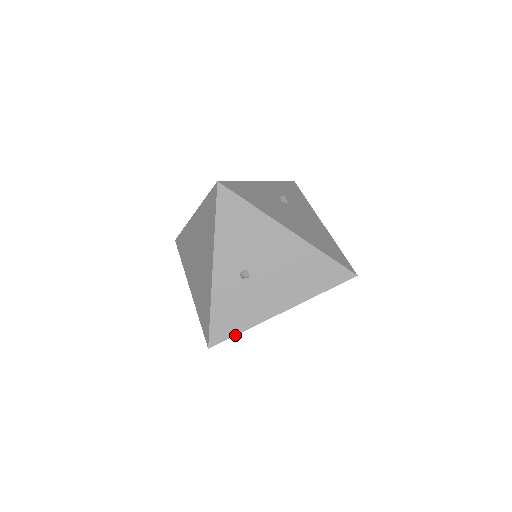
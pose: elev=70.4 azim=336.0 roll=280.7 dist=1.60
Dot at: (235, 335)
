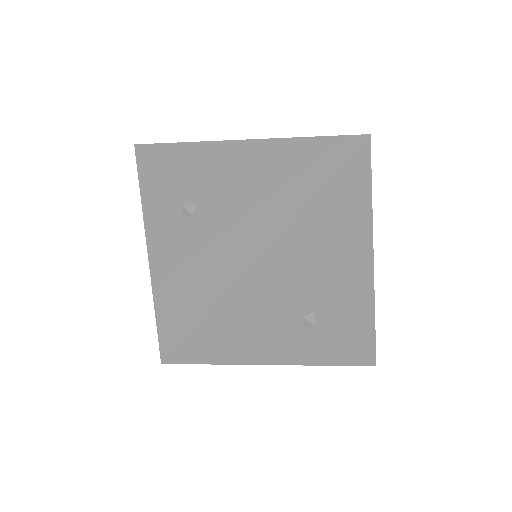
Dot at: (375, 333)
